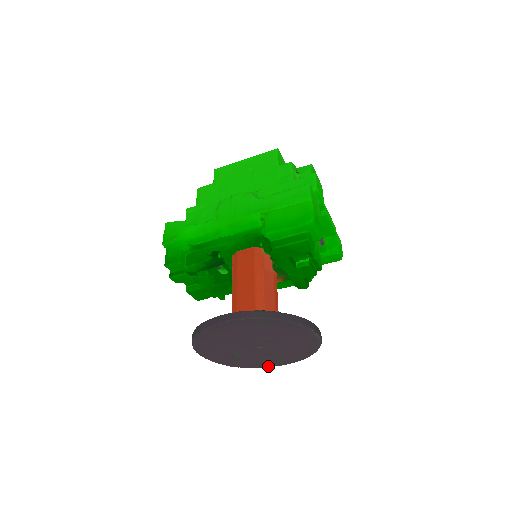
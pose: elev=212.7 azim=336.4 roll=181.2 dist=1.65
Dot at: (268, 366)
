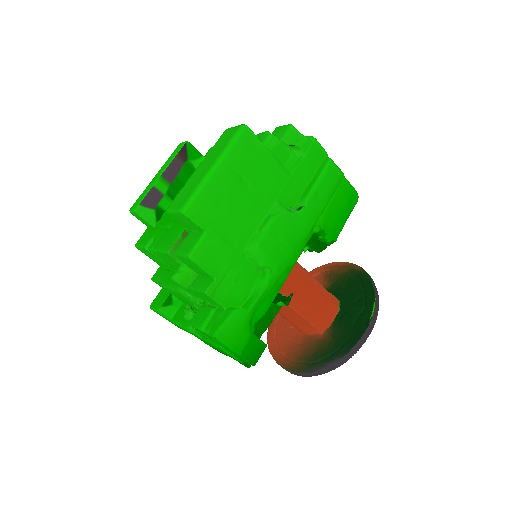
Dot at: occluded
